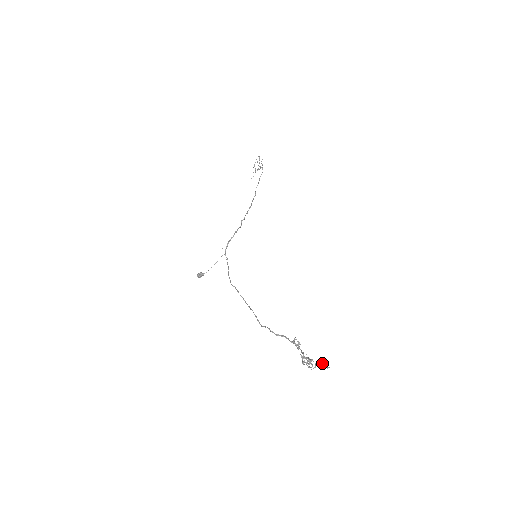
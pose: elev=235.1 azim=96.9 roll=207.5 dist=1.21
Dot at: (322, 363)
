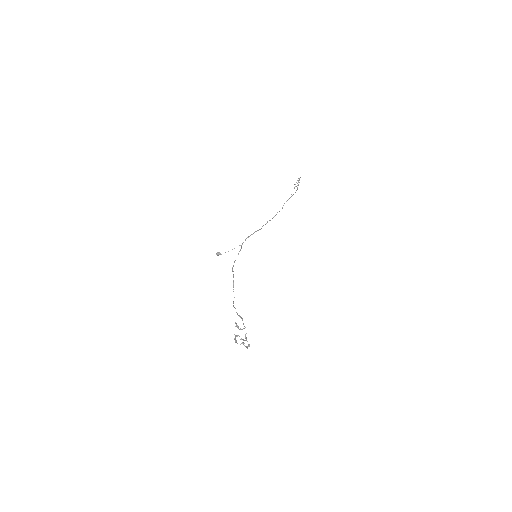
Dot at: (249, 344)
